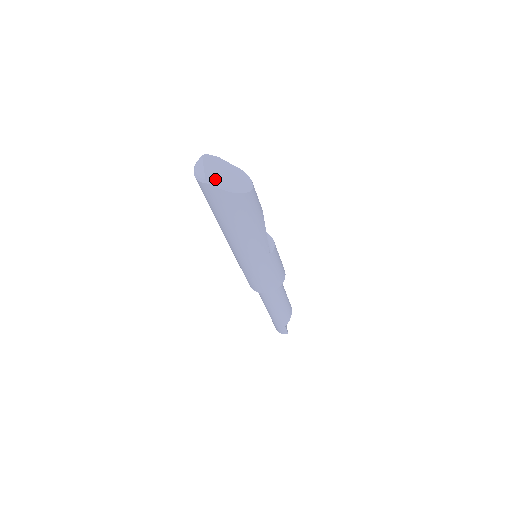
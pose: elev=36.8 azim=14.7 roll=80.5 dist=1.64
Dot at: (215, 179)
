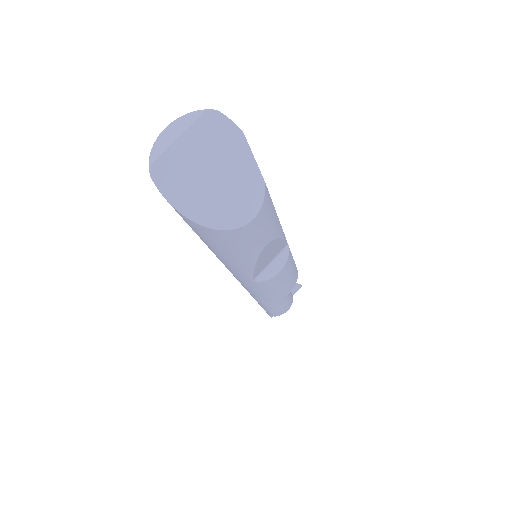
Dot at: (176, 173)
